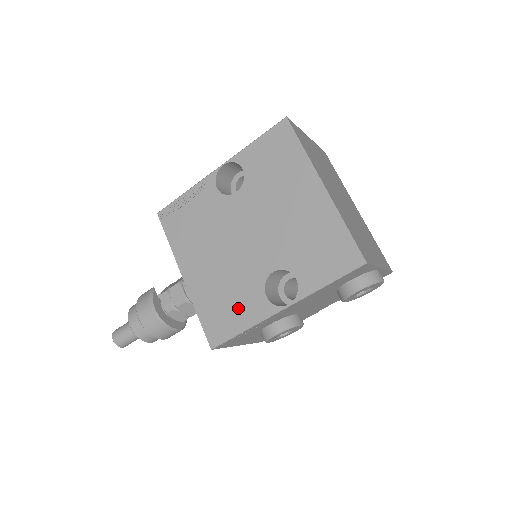
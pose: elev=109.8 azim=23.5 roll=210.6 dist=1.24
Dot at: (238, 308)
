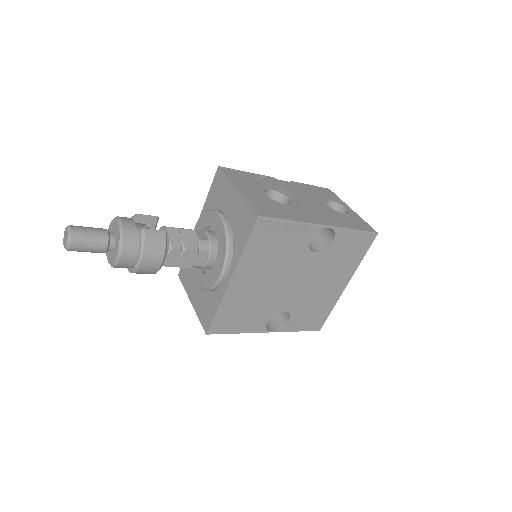
Dot at: (247, 320)
